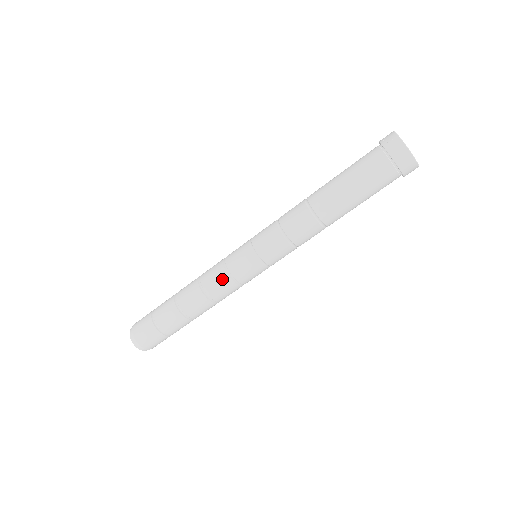
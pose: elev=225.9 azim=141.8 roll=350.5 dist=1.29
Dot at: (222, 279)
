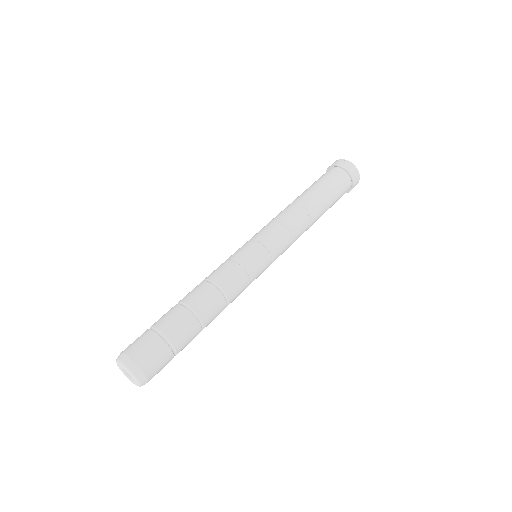
Dot at: (239, 275)
